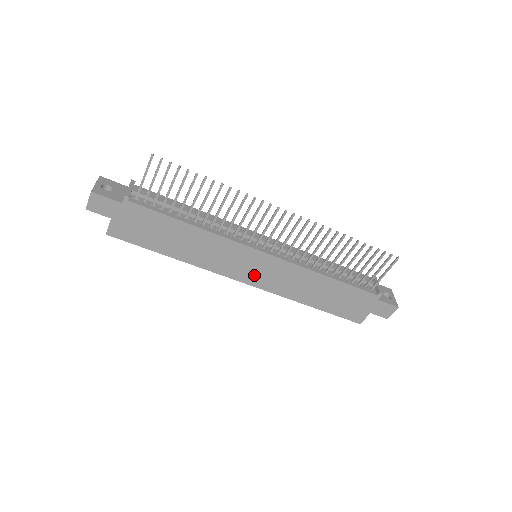
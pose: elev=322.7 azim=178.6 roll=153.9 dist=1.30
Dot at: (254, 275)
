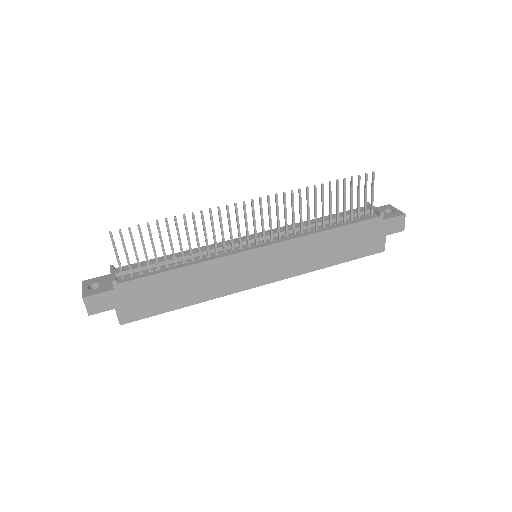
Dot at: (266, 273)
